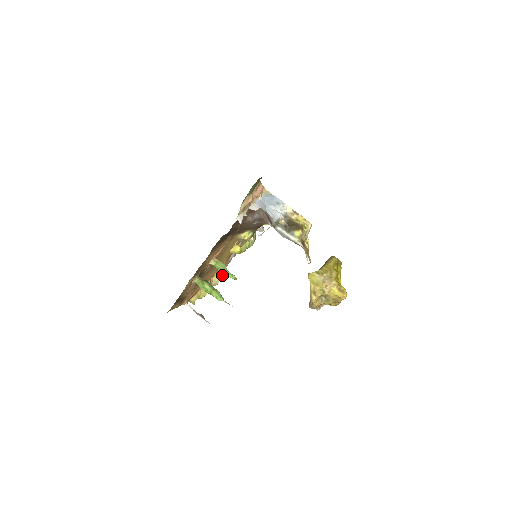
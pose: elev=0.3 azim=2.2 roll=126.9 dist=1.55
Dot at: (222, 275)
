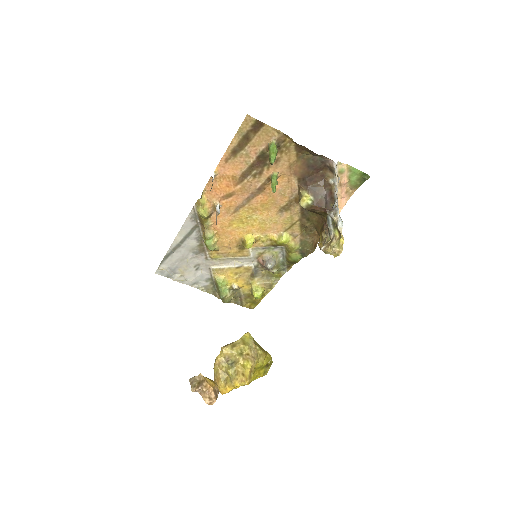
Dot at: (214, 242)
